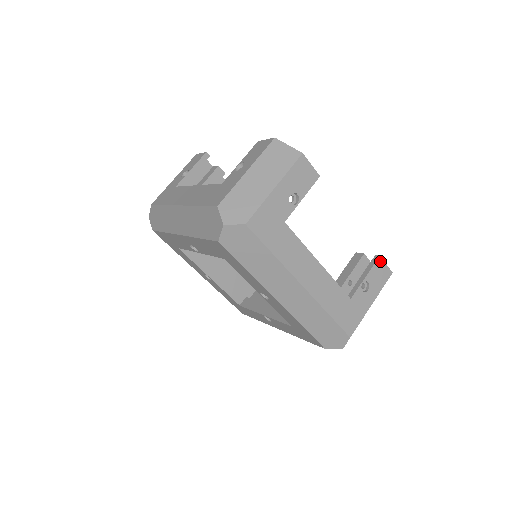
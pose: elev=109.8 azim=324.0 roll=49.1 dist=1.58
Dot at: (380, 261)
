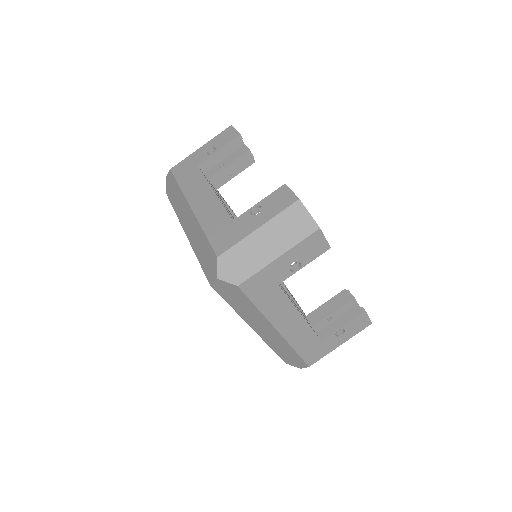
Dot at: (364, 314)
